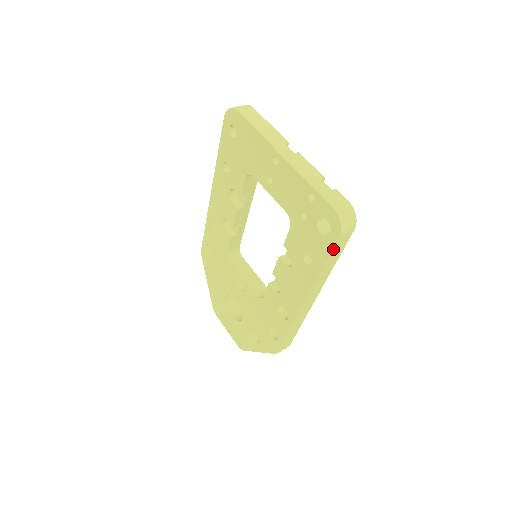
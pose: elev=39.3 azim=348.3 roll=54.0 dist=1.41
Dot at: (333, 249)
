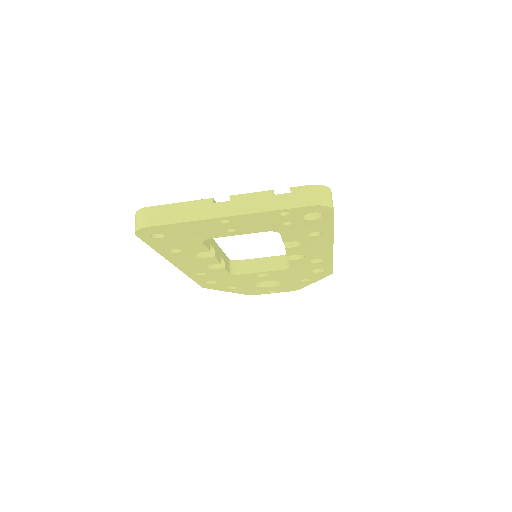
Dot at: (333, 218)
